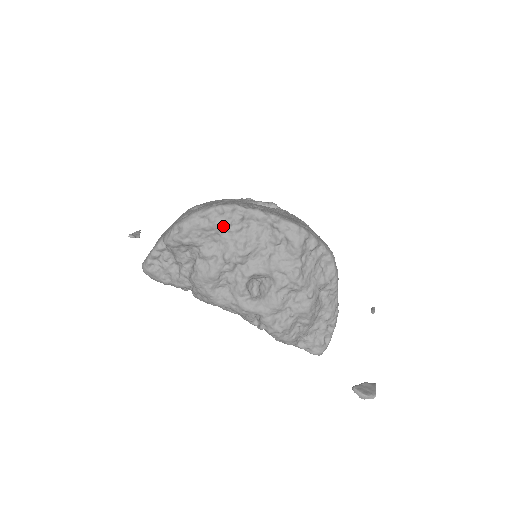
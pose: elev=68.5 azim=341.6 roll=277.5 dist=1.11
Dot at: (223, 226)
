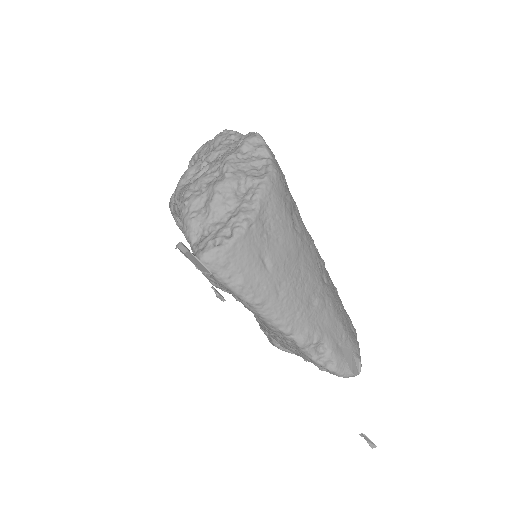
Dot at: (219, 139)
